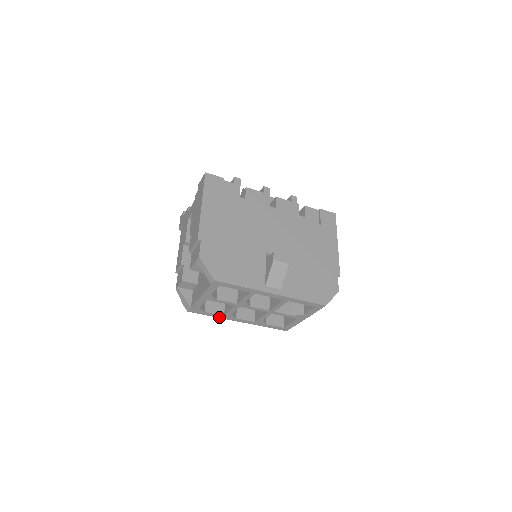
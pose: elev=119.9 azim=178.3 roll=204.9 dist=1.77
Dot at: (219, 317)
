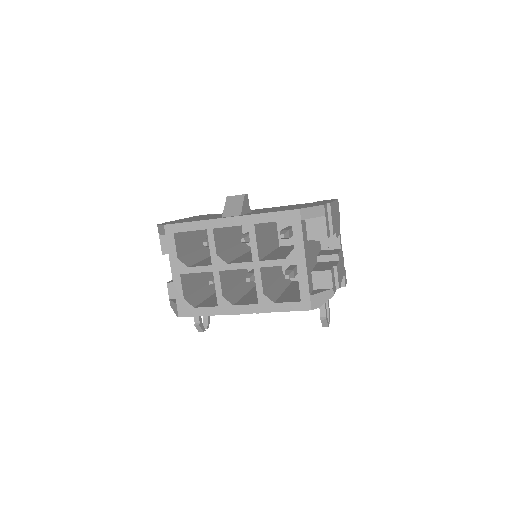
Dot at: (215, 314)
